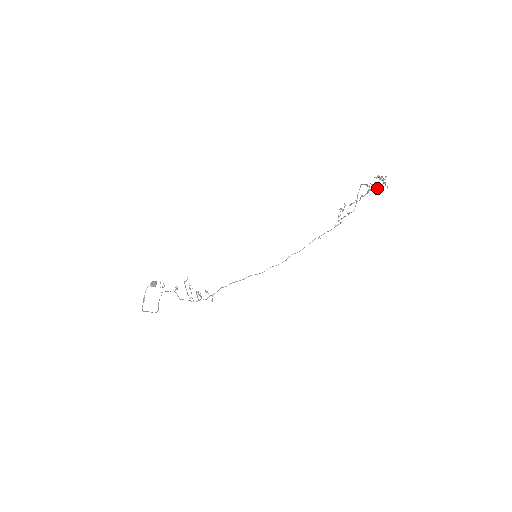
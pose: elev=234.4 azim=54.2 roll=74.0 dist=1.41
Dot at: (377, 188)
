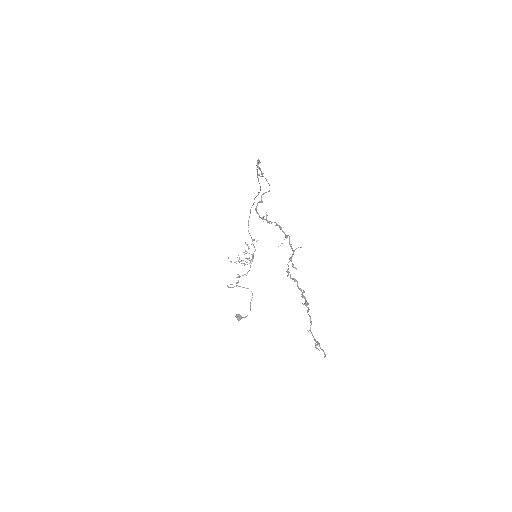
Dot at: (286, 238)
